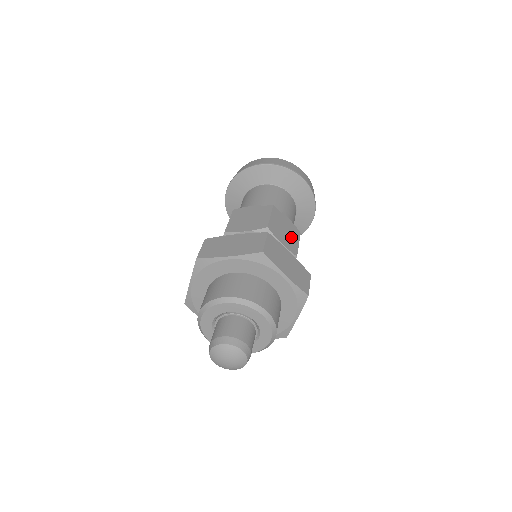
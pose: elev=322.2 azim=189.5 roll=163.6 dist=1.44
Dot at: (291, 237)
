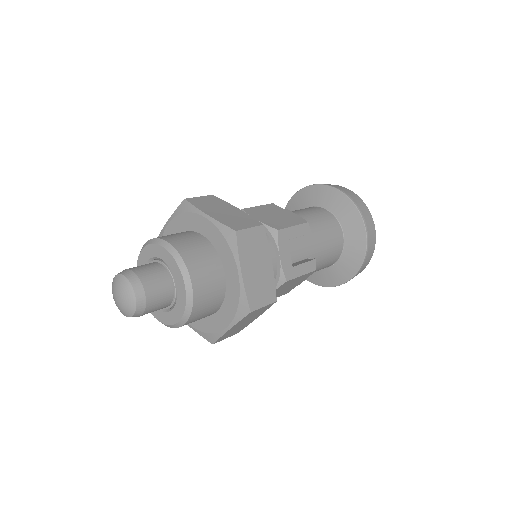
Dot at: (282, 220)
